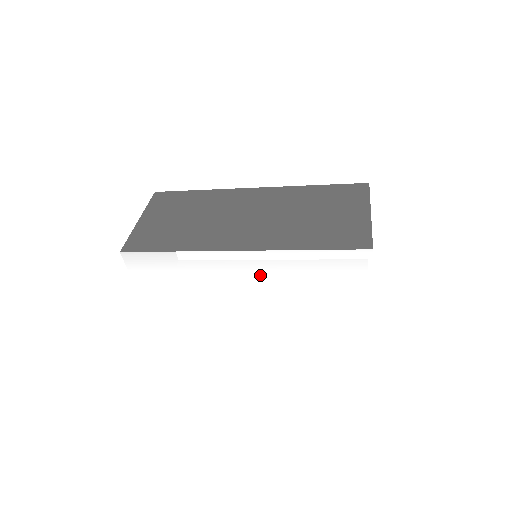
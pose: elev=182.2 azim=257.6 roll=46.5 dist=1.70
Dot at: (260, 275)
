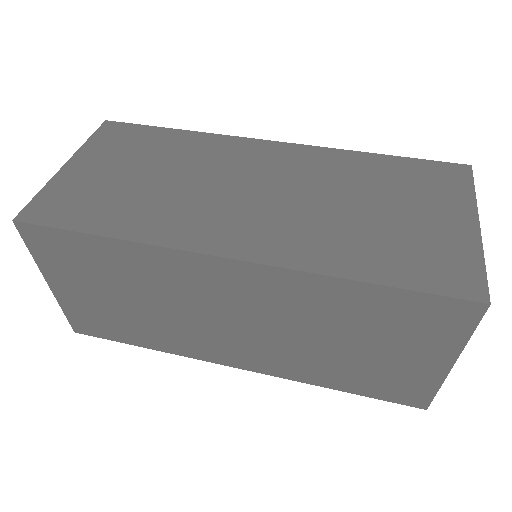
Dot at: occluded
